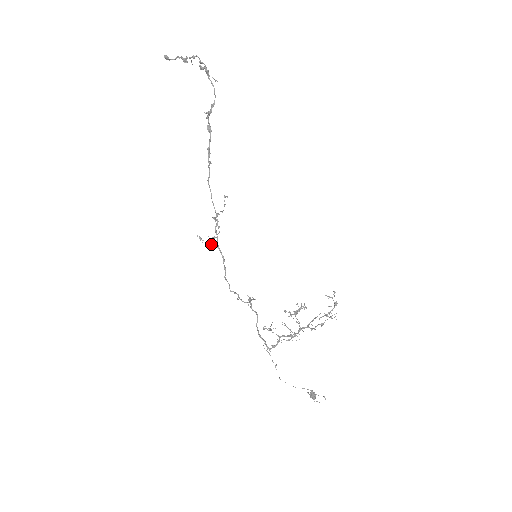
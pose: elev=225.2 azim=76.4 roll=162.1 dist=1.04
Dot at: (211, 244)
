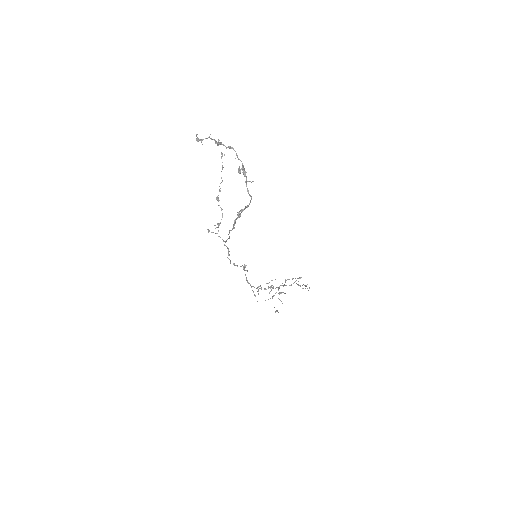
Dot at: (218, 236)
